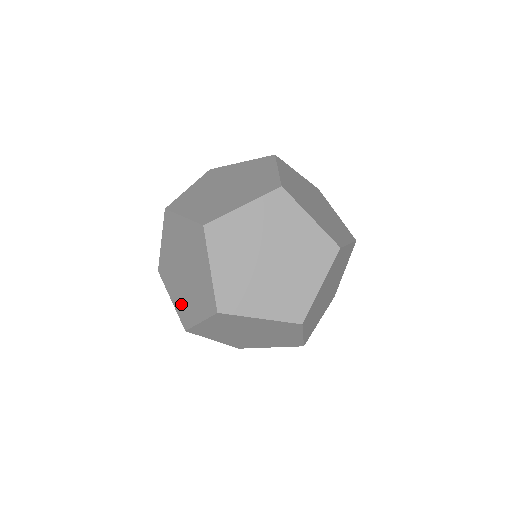
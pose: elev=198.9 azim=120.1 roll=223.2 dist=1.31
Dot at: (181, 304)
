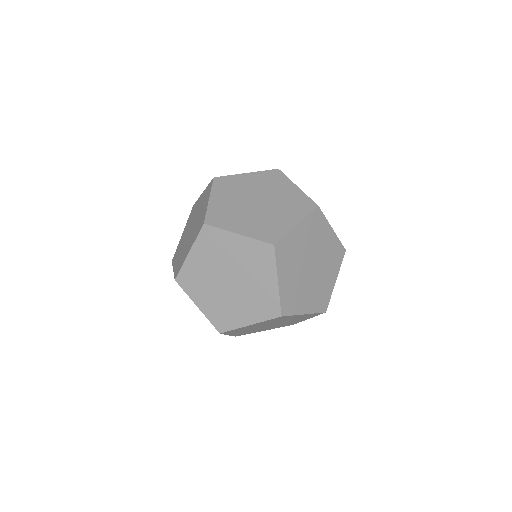
Dot at: (196, 274)
